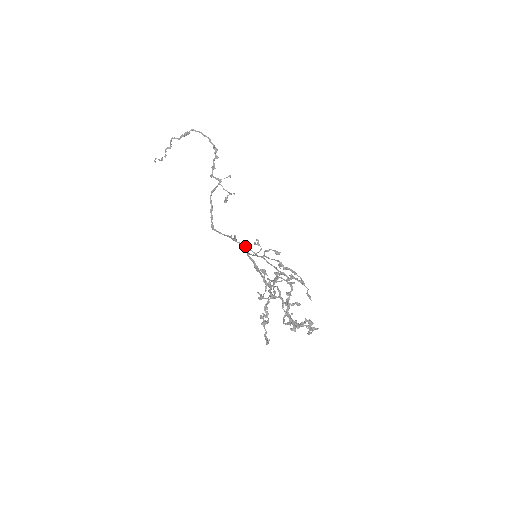
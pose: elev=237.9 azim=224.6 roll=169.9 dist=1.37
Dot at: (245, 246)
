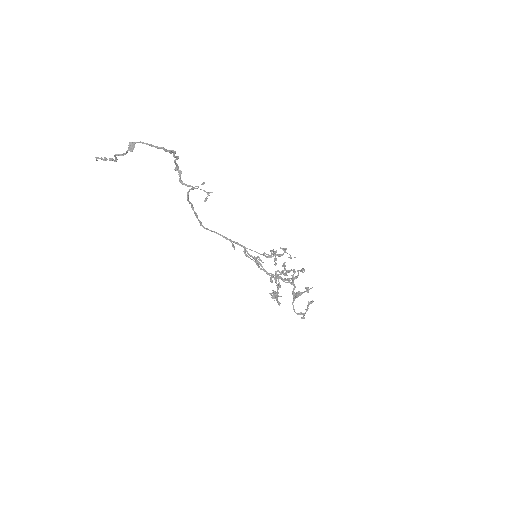
Dot at: (242, 246)
